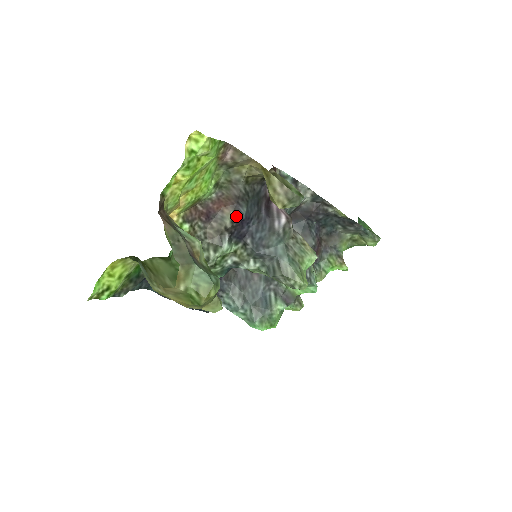
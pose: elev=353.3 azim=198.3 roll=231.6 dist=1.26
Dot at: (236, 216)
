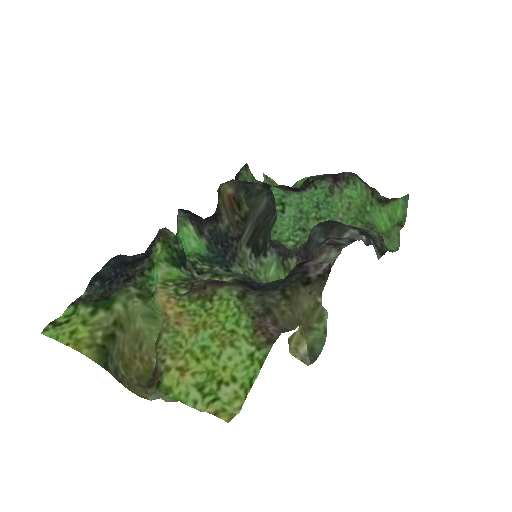
Dot at: occluded
